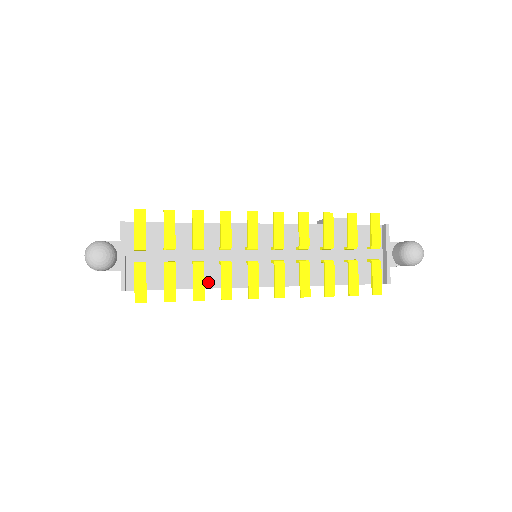
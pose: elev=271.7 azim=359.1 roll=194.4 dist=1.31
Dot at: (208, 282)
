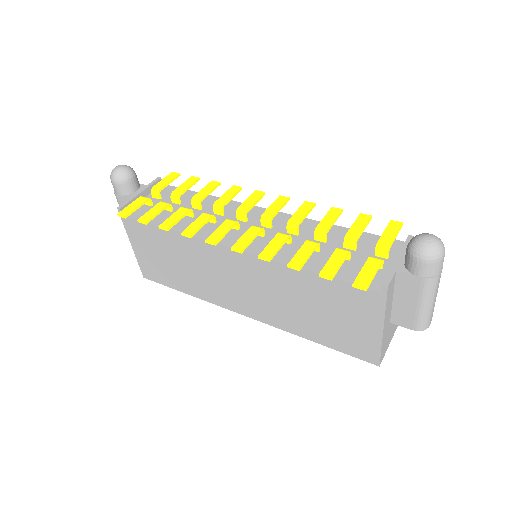
Dot at: occluded
